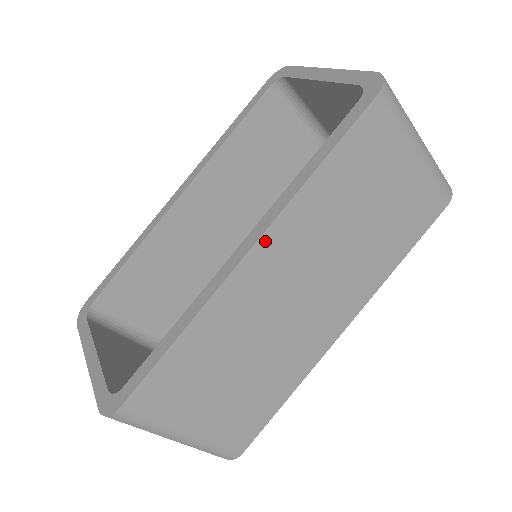
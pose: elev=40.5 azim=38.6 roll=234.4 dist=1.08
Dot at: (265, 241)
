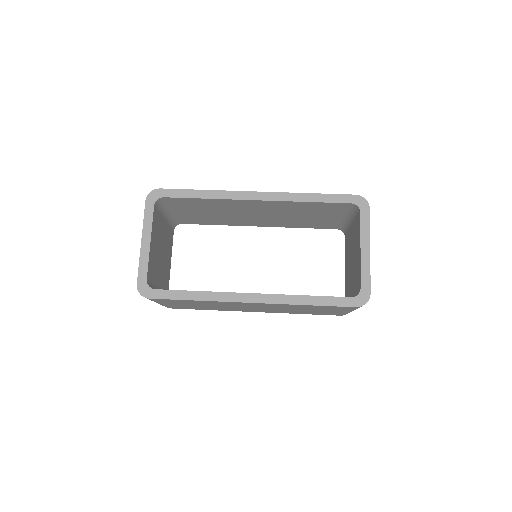
Dot at: occluded
